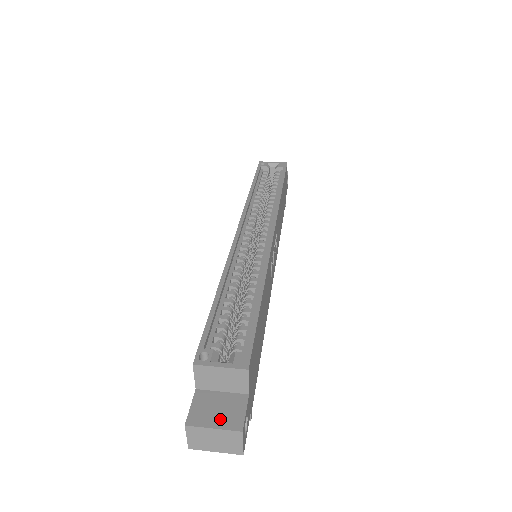
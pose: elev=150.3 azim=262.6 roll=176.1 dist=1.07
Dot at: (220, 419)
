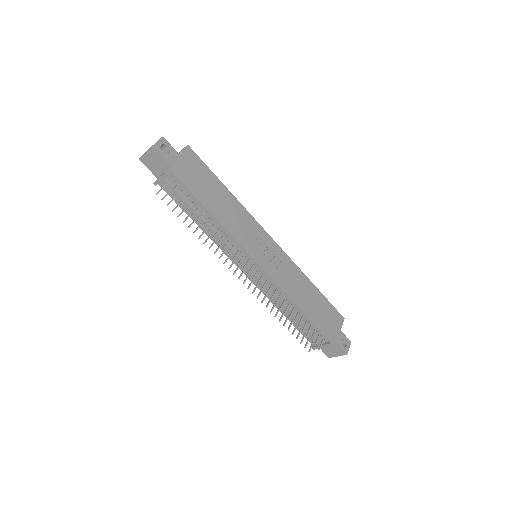
Dot at: occluded
